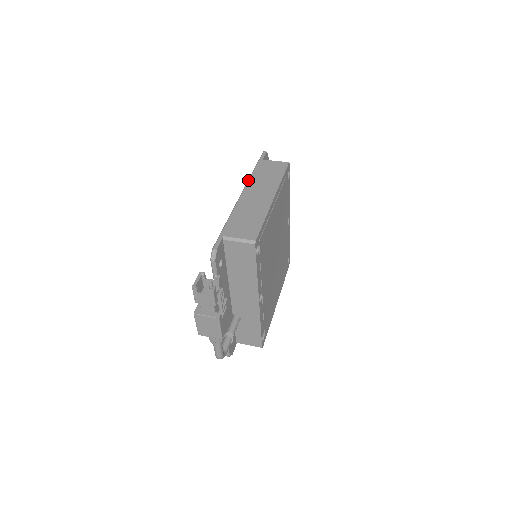
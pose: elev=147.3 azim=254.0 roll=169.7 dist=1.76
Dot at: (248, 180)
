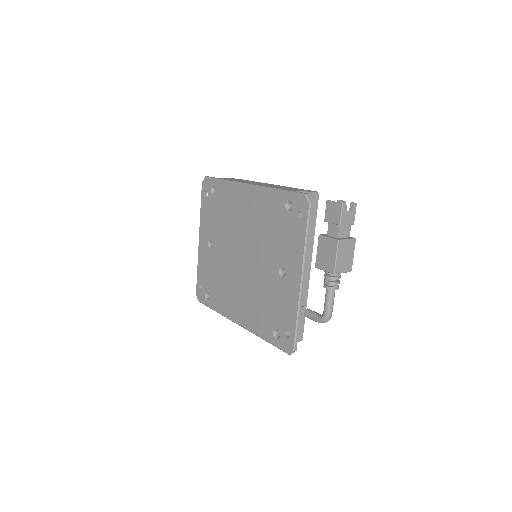
Dot at: (235, 181)
